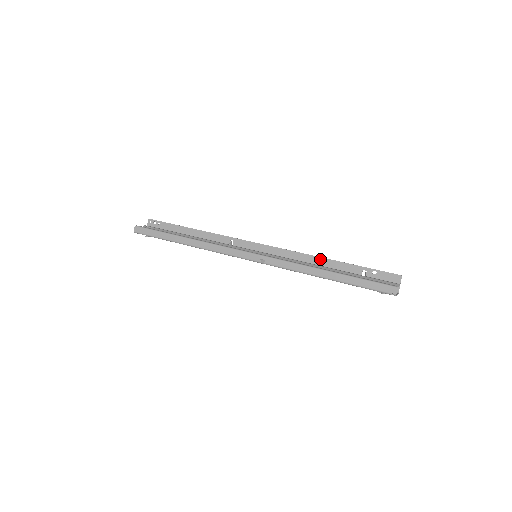
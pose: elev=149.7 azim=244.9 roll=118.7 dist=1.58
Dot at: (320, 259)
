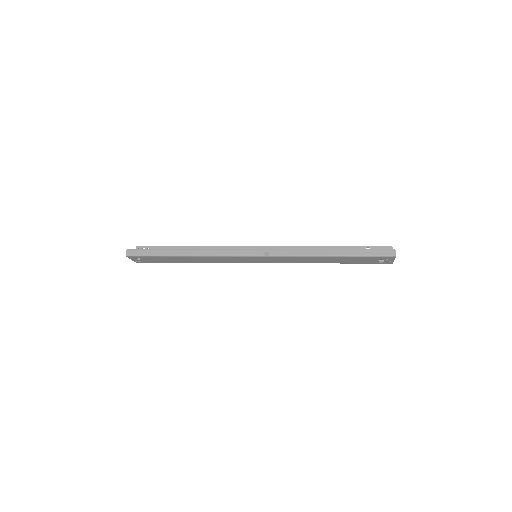
Dot at: (317, 248)
